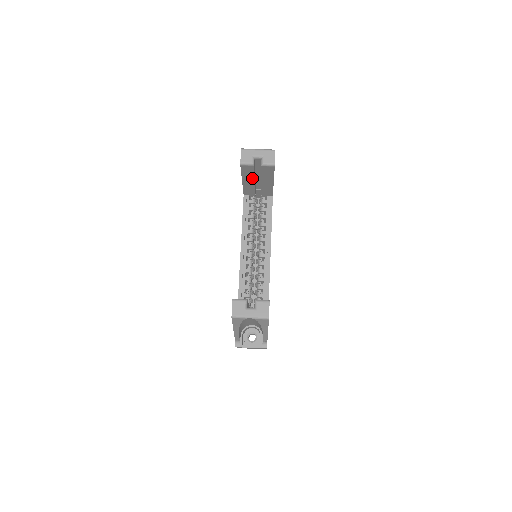
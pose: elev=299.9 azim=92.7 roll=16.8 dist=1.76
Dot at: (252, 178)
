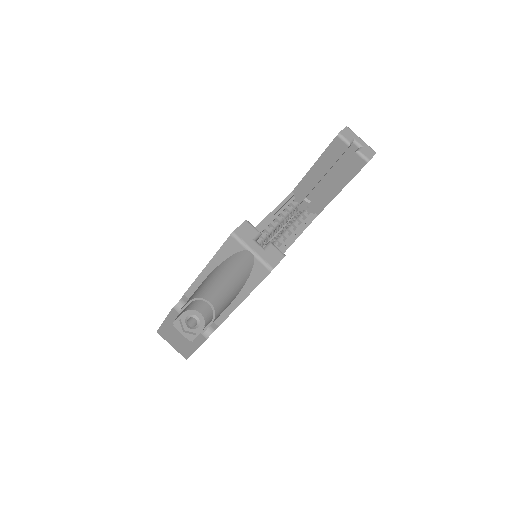
Dot at: (327, 168)
